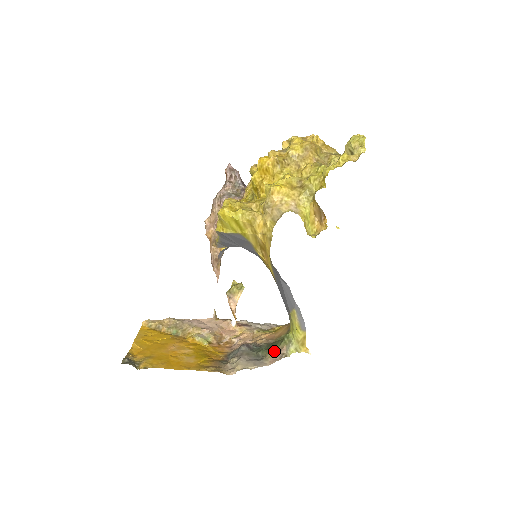
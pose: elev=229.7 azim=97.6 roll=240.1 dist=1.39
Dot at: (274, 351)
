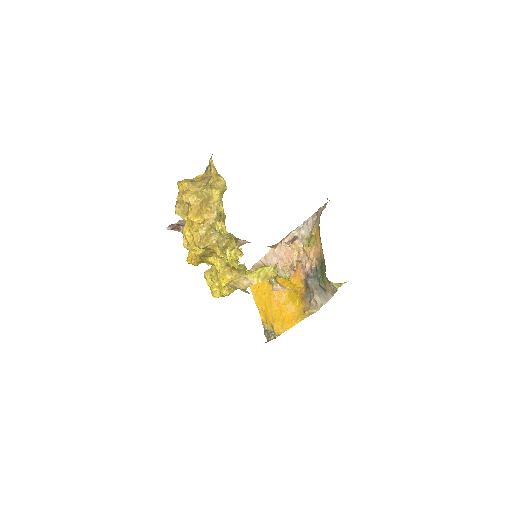
Dot at: (327, 285)
